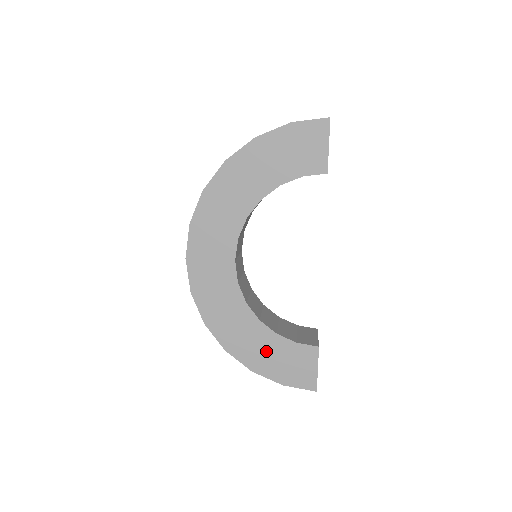
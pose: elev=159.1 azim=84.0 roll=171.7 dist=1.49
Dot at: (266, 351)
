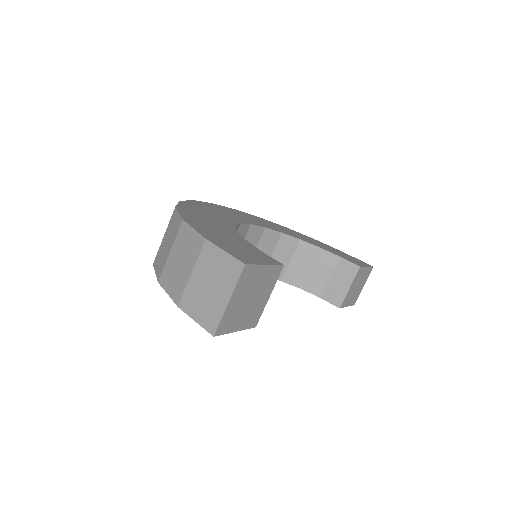
Dot at: occluded
